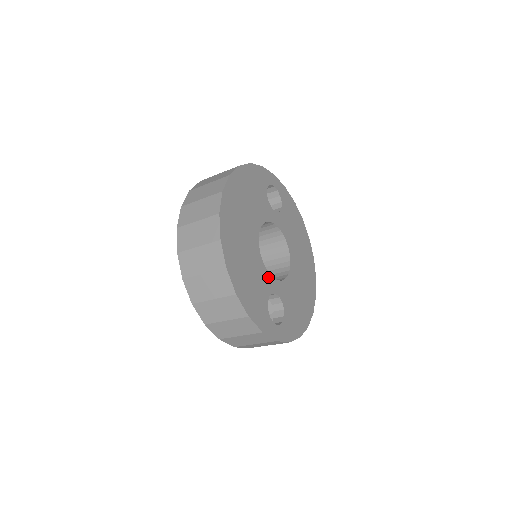
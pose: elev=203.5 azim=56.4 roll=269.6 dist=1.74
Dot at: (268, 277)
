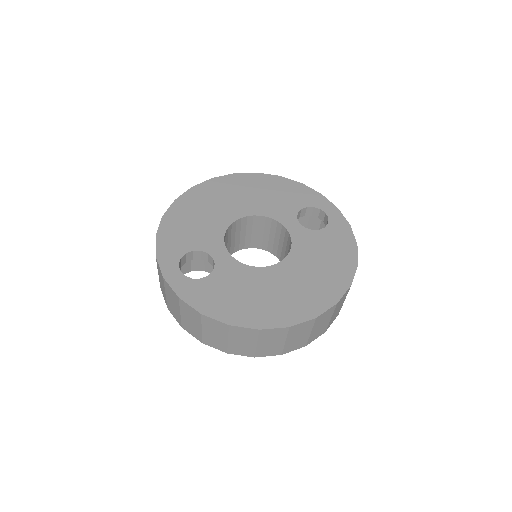
Dot at: (219, 242)
